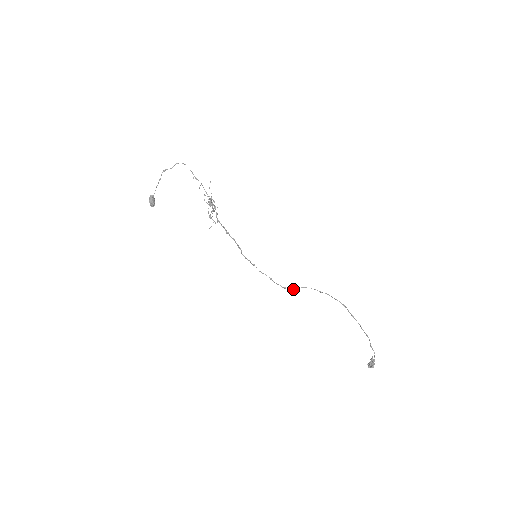
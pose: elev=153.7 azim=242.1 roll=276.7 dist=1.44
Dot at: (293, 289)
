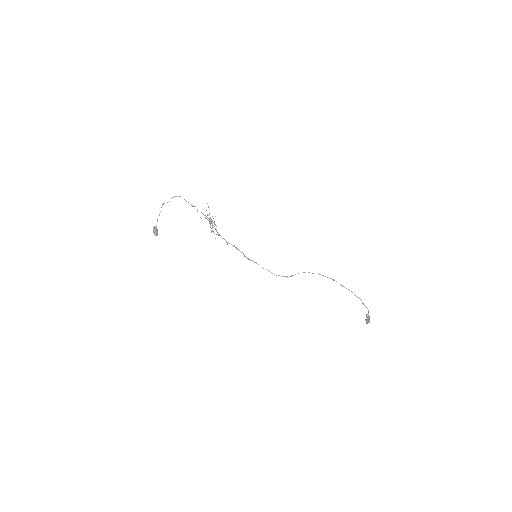
Dot at: occluded
